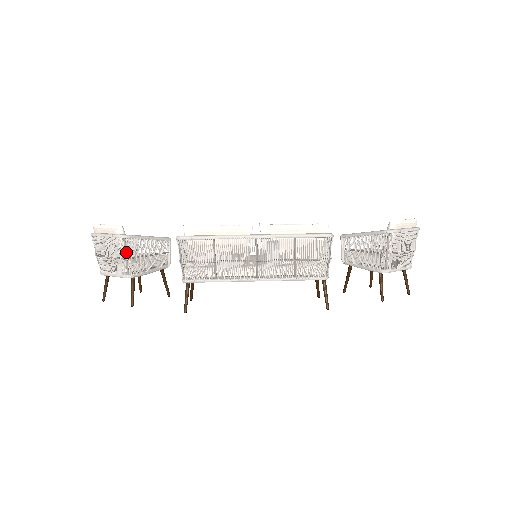
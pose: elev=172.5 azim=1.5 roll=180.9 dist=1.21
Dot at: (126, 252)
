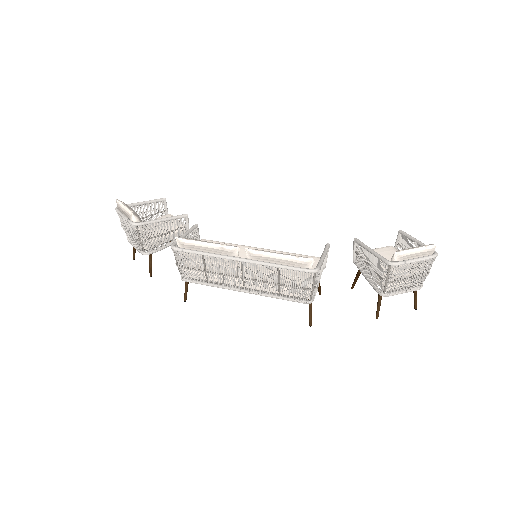
Dot at: (140, 236)
